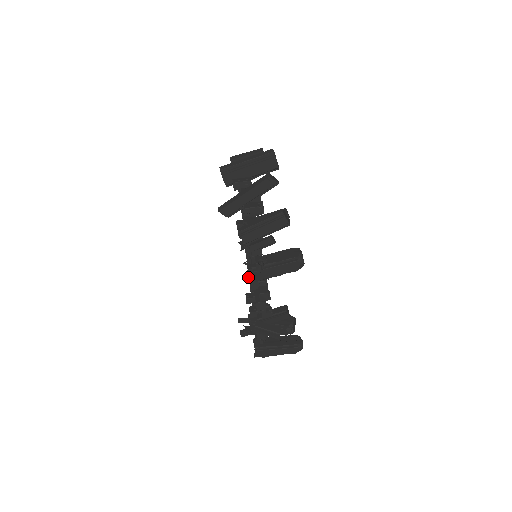
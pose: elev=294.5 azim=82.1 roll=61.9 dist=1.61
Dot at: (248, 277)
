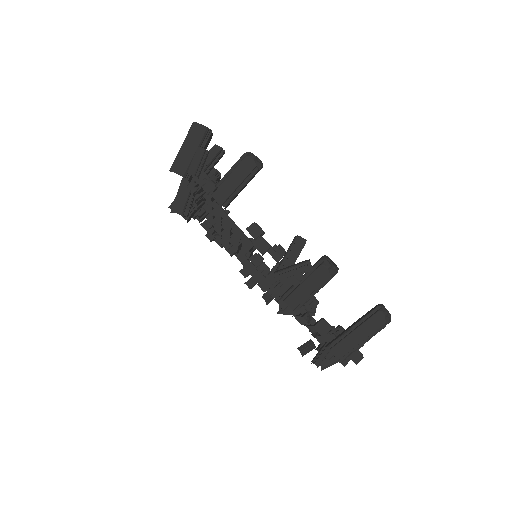
Dot at: occluded
